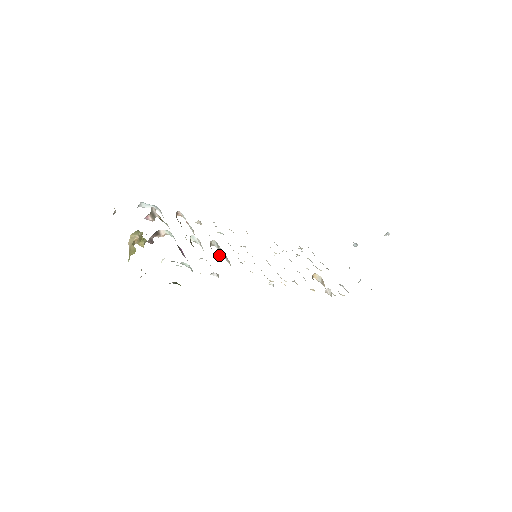
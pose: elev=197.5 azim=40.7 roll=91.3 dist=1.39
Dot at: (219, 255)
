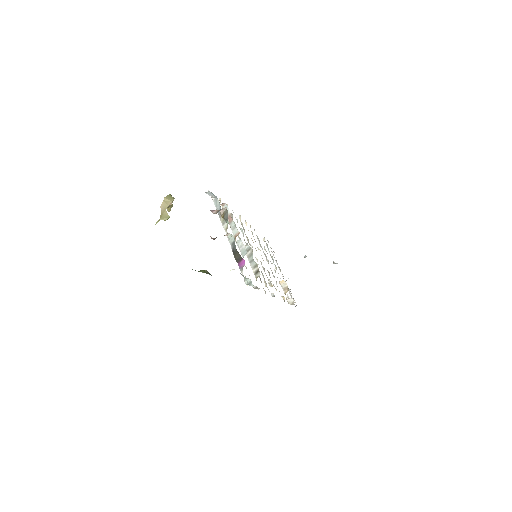
Dot at: occluded
